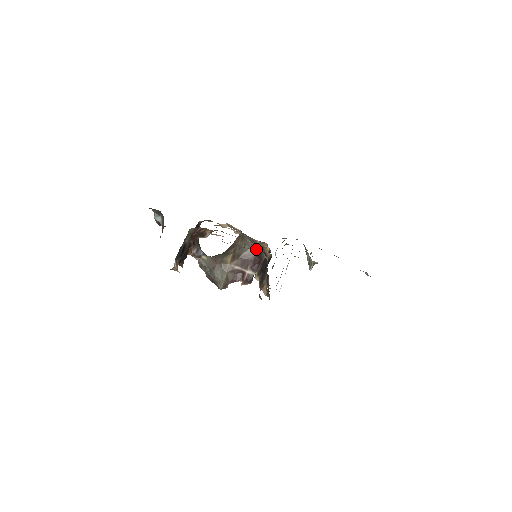
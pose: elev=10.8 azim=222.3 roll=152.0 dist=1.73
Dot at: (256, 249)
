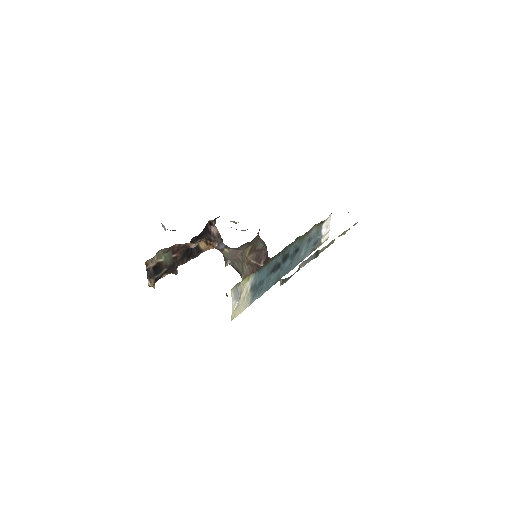
Dot at: (265, 244)
